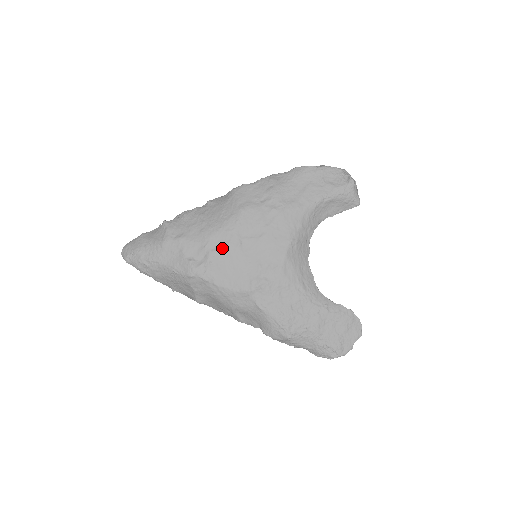
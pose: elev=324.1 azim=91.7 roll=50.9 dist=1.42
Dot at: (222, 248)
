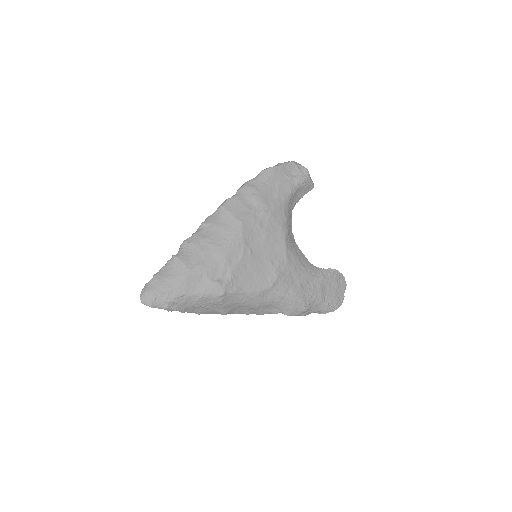
Dot at: (239, 260)
